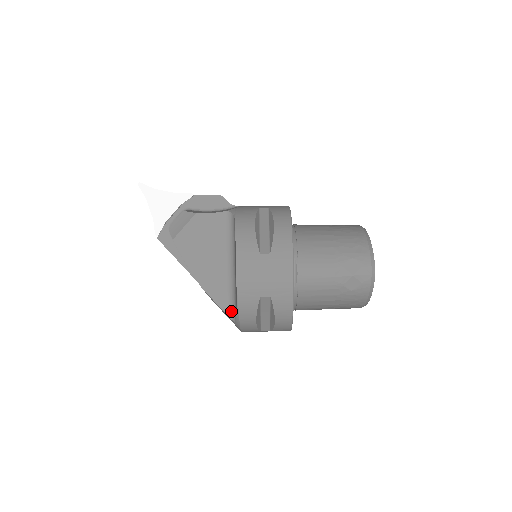
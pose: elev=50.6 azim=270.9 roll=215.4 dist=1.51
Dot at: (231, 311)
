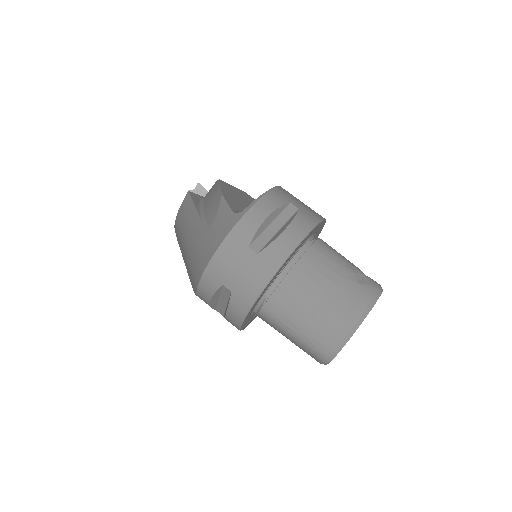
Dot at: occluded
